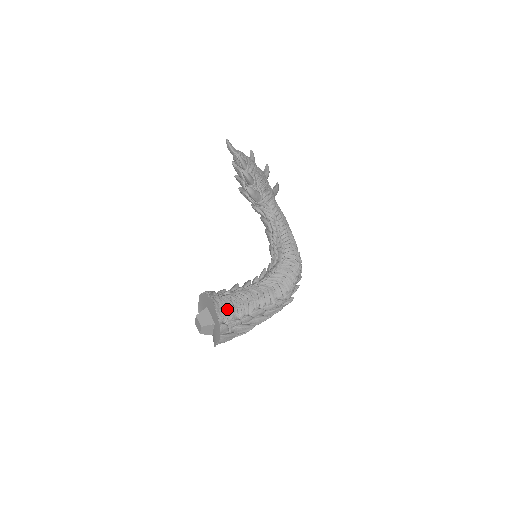
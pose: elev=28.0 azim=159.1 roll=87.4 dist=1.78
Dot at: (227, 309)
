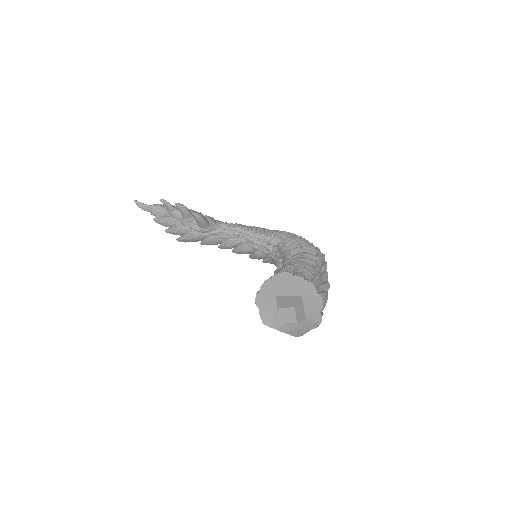
Dot at: (298, 273)
